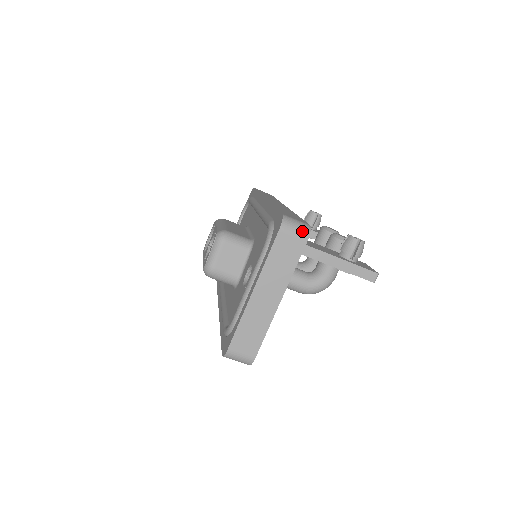
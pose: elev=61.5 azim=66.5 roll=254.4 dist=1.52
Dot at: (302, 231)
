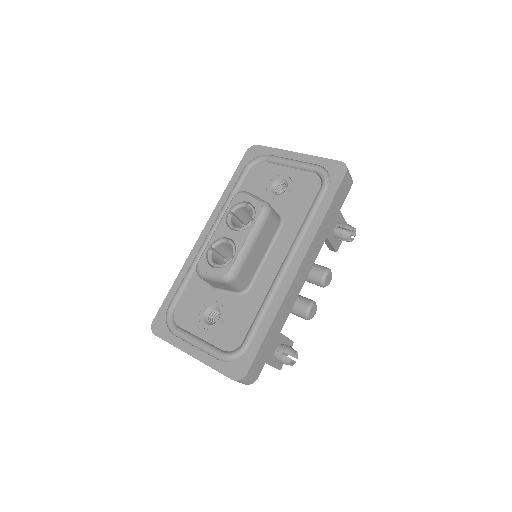
Dot at: (246, 384)
